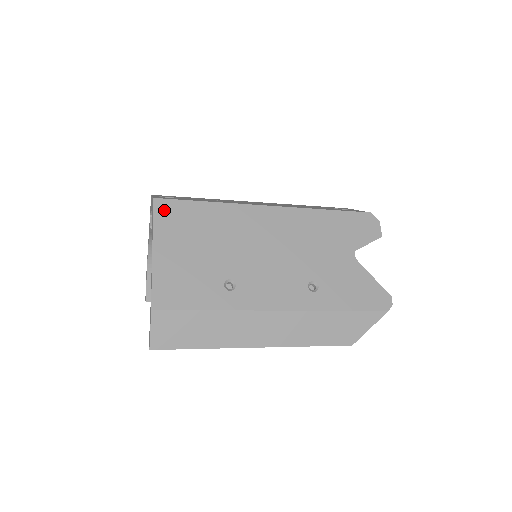
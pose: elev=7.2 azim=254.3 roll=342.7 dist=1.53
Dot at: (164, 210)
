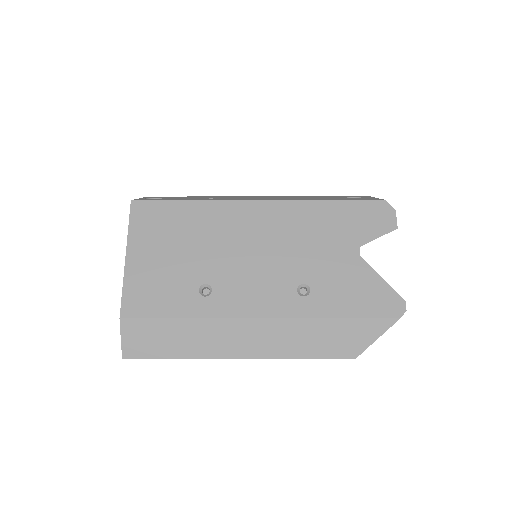
Dot at: (141, 212)
